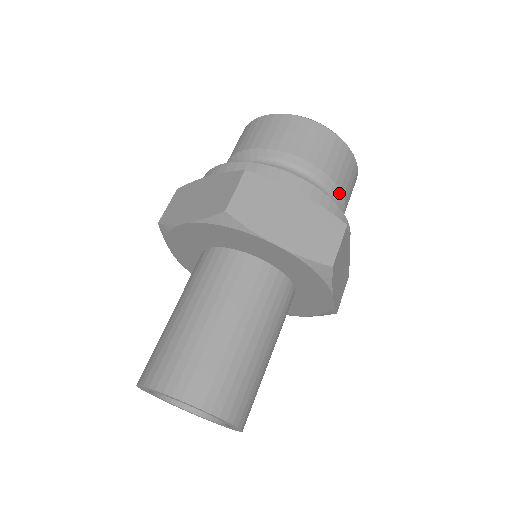
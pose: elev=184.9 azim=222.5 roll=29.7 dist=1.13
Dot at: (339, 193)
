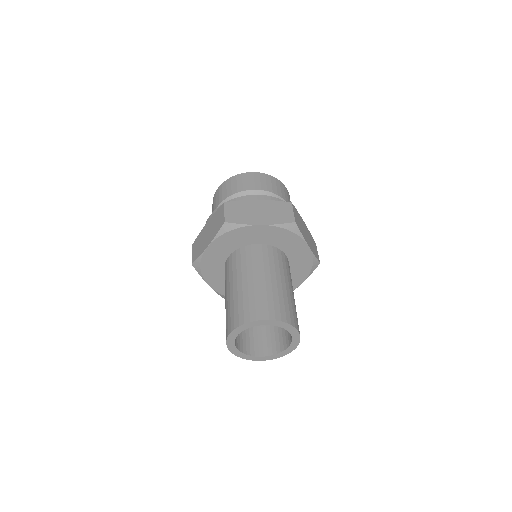
Dot at: occluded
